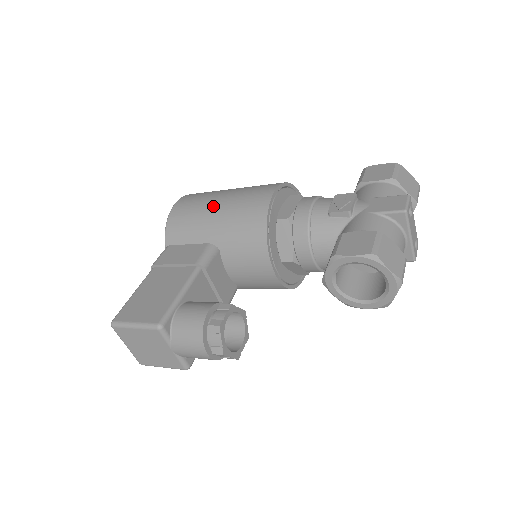
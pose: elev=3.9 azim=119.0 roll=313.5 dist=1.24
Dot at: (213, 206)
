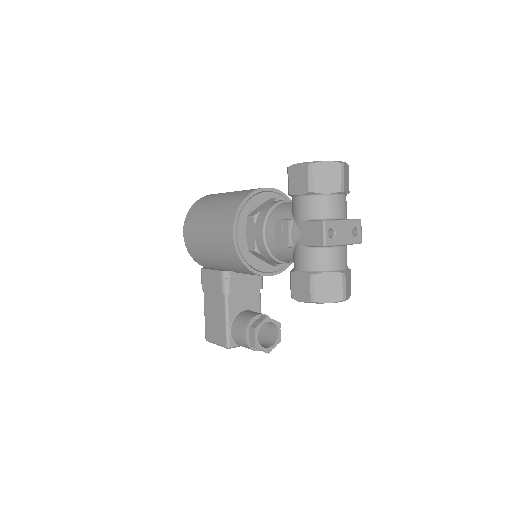
Dot at: (205, 245)
